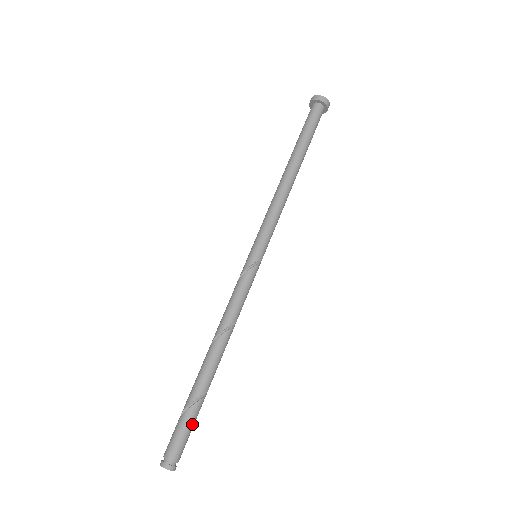
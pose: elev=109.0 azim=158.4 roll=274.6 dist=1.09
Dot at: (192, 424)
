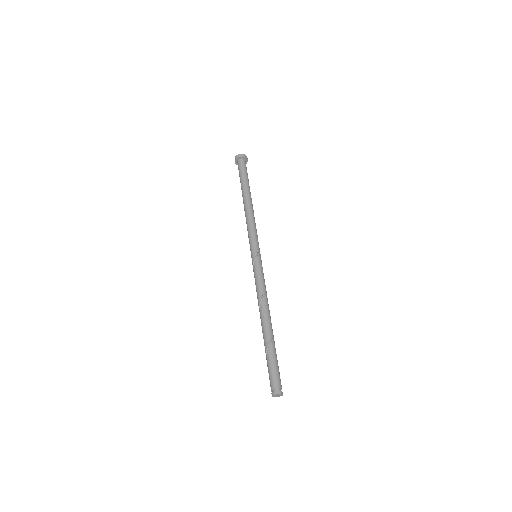
Dot at: (273, 363)
